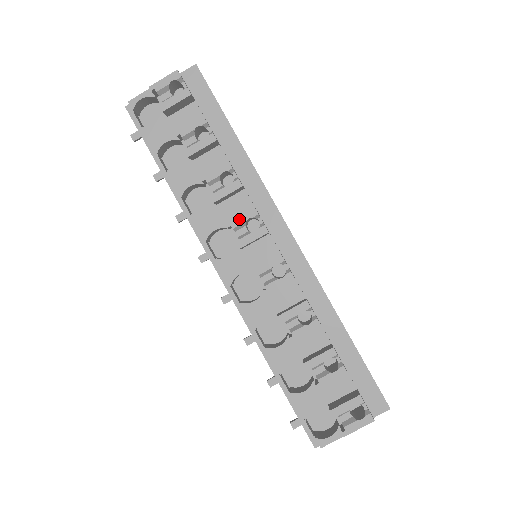
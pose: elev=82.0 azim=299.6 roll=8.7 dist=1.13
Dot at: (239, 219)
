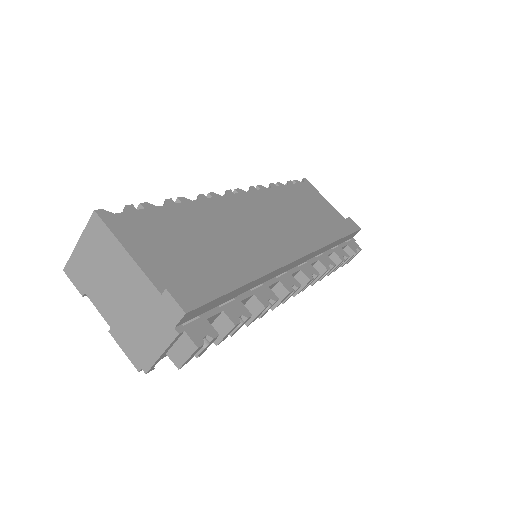
Dot at: occluded
